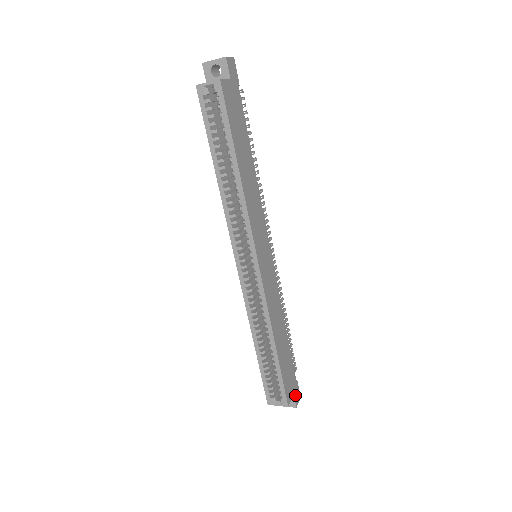
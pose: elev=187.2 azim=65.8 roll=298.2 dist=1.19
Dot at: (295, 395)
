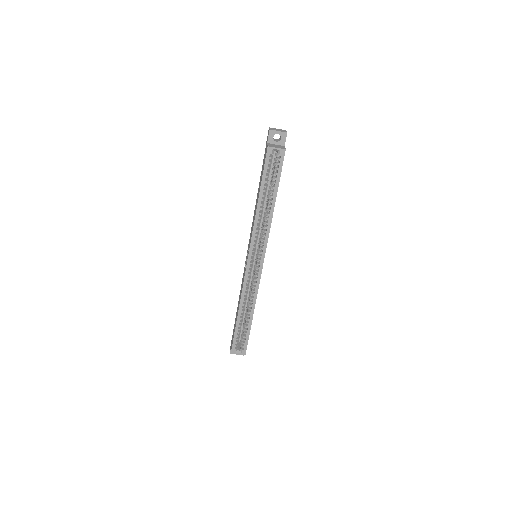
Dot at: occluded
